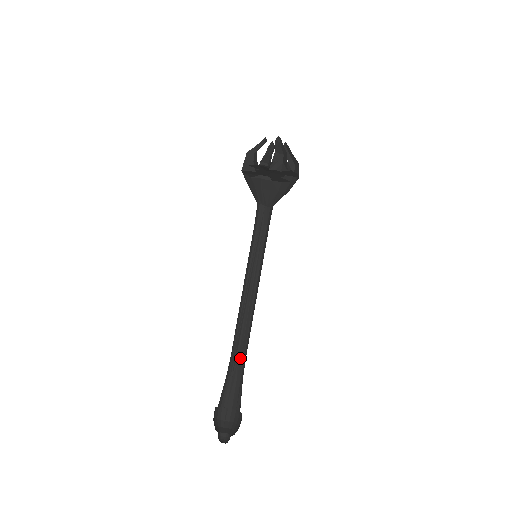
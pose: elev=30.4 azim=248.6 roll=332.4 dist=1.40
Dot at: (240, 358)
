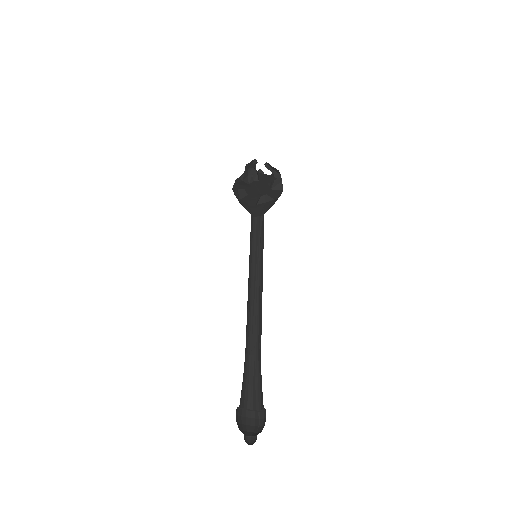
Dot at: (259, 354)
